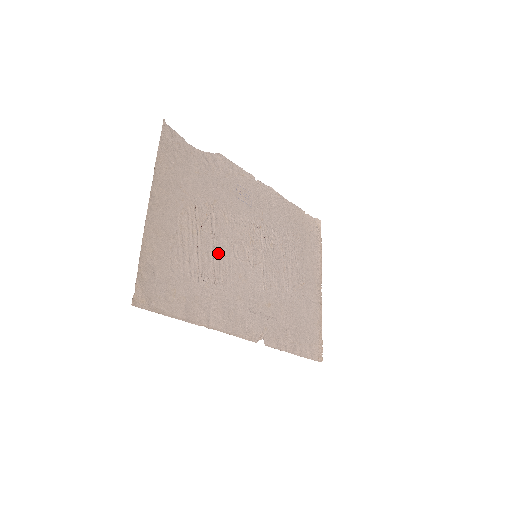
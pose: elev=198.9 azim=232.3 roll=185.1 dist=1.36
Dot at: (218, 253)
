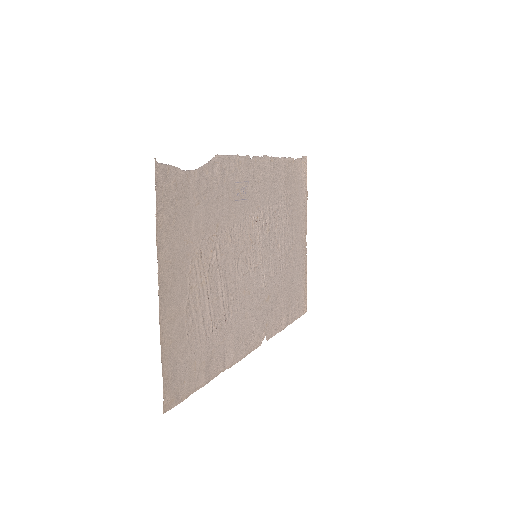
Dot at: (225, 286)
